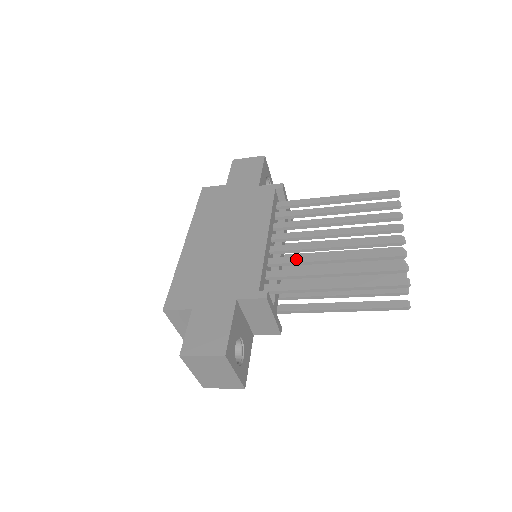
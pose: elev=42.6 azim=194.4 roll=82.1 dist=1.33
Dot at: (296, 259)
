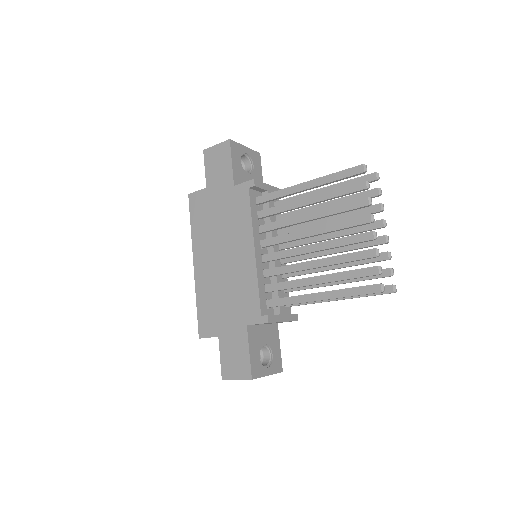
Dot at: (285, 269)
